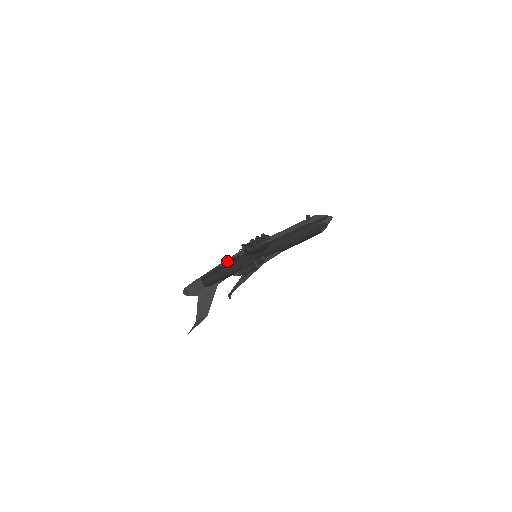
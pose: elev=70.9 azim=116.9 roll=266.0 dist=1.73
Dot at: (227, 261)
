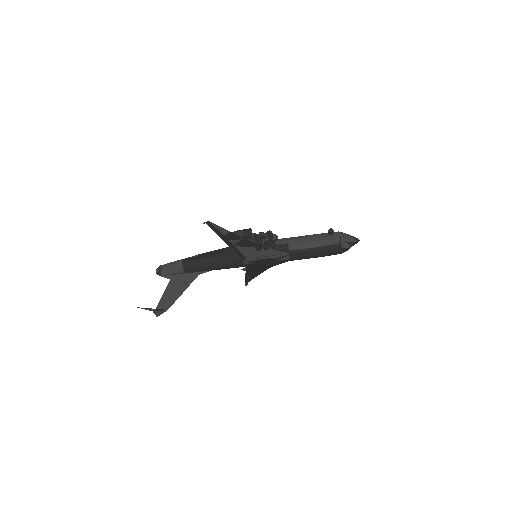
Dot at: occluded
